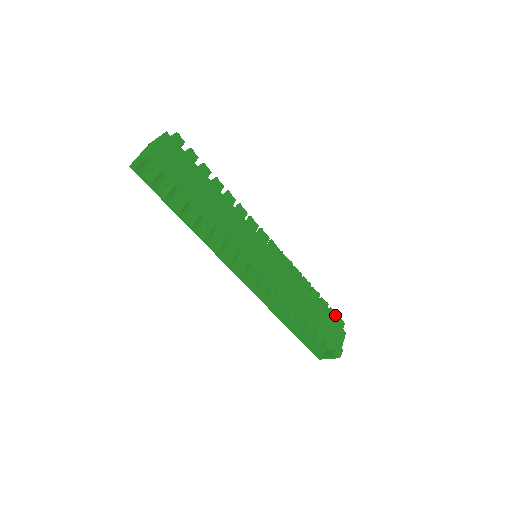
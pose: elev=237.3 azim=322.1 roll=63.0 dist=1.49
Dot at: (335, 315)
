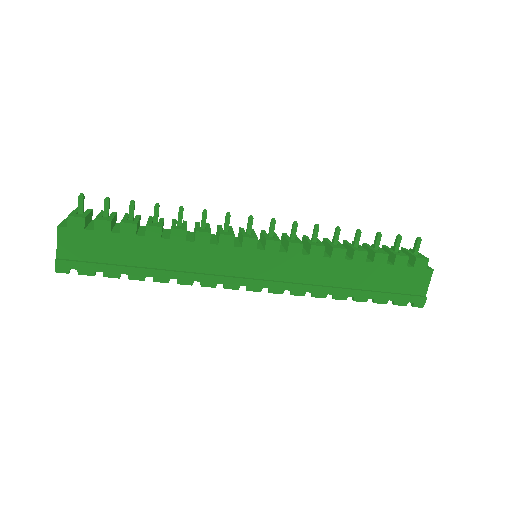
Dot at: (407, 260)
